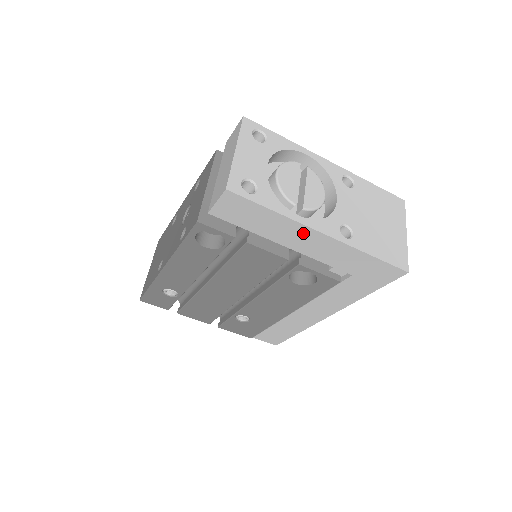
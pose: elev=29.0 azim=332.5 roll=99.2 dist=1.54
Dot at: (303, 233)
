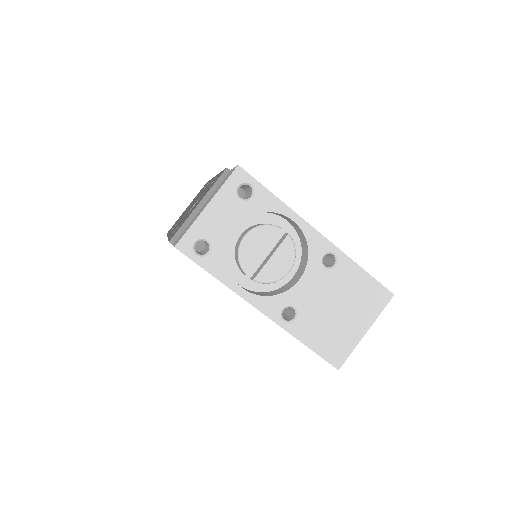
Dot at: occluded
